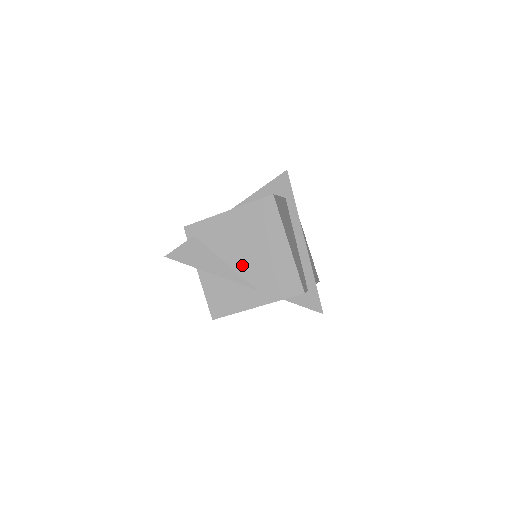
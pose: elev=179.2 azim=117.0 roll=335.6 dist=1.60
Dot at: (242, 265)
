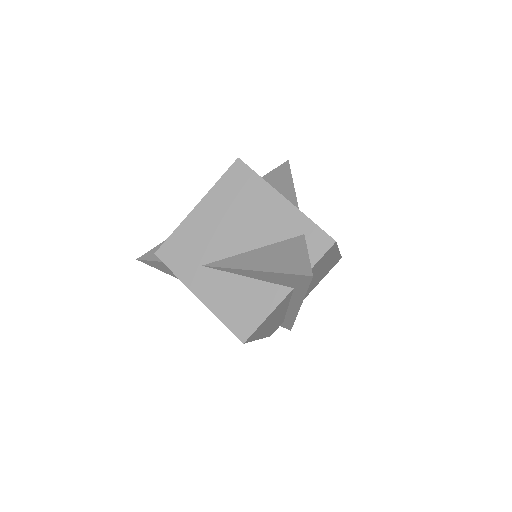
Dot at: occluded
